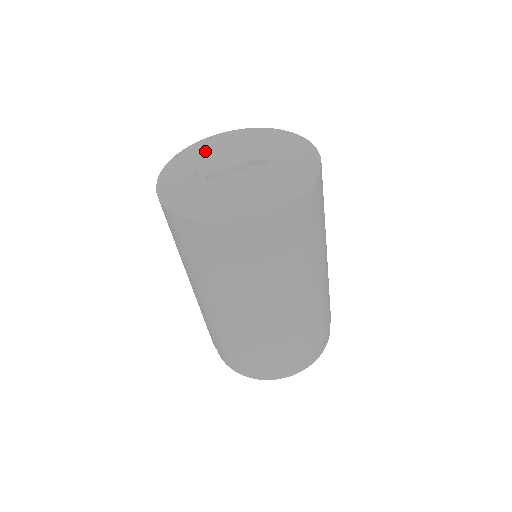
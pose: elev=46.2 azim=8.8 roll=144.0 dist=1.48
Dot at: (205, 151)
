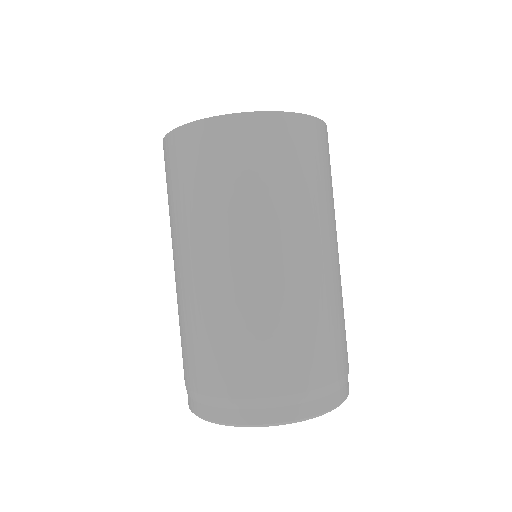
Dot at: occluded
